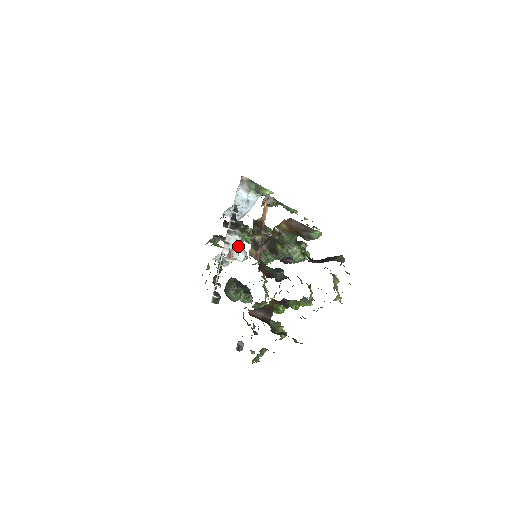
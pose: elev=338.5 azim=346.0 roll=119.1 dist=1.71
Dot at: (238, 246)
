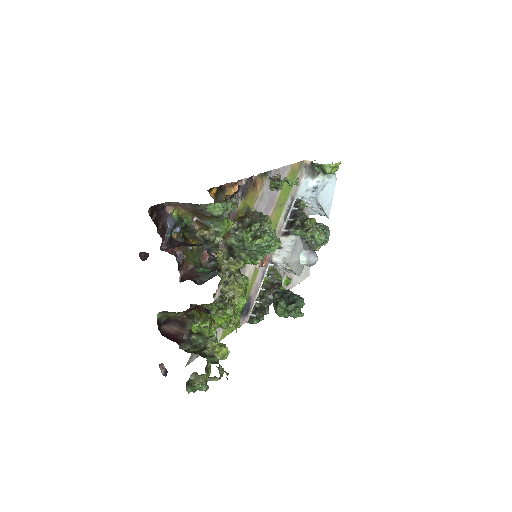
Dot at: (292, 248)
